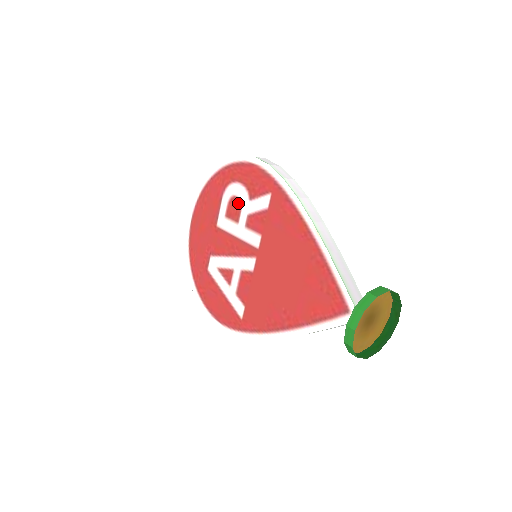
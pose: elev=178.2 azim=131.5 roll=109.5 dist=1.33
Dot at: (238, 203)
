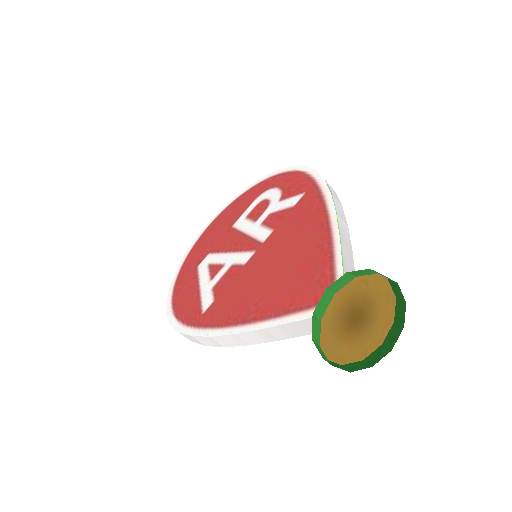
Dot at: (266, 204)
